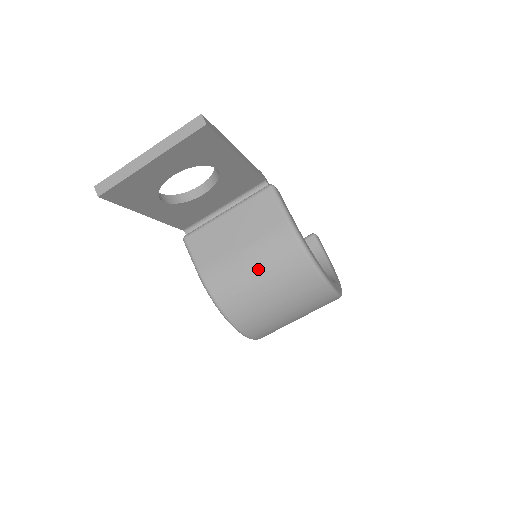
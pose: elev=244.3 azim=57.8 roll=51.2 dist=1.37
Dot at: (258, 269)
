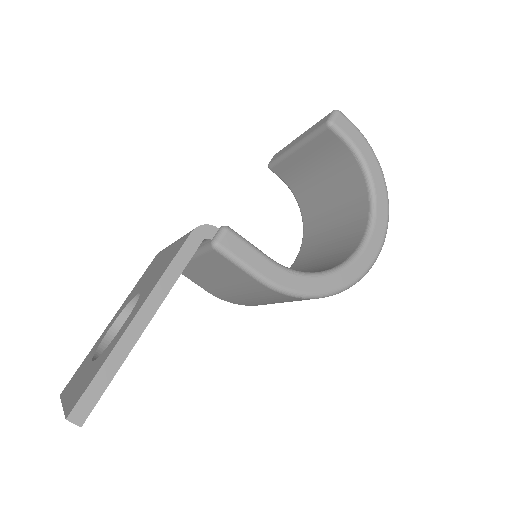
Dot at: (261, 300)
